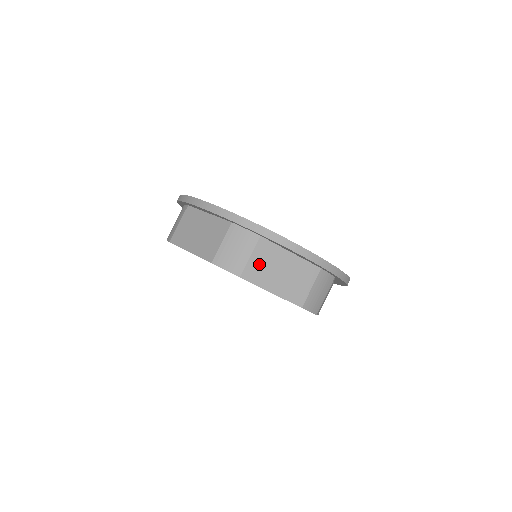
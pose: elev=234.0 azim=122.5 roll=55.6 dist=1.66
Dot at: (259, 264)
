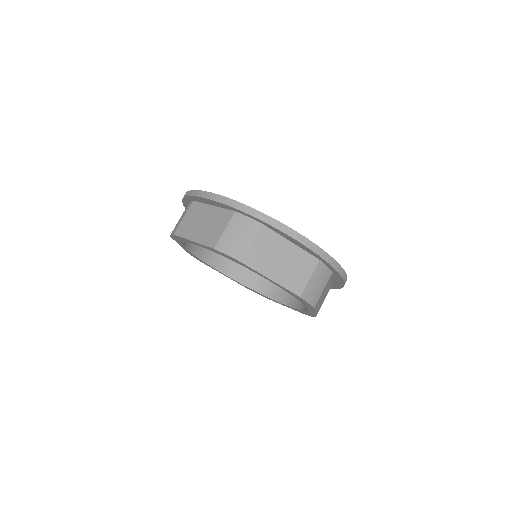
Dot at: (260, 251)
